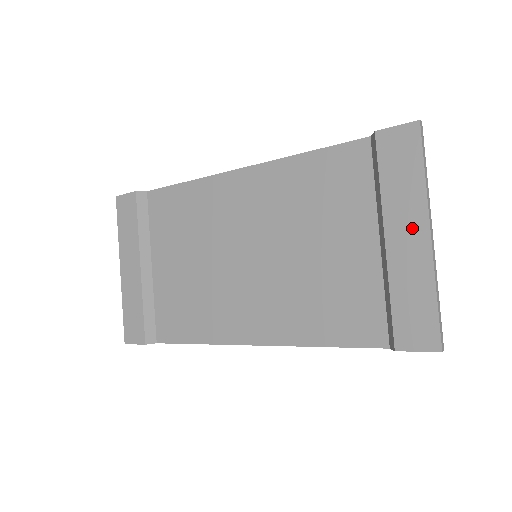
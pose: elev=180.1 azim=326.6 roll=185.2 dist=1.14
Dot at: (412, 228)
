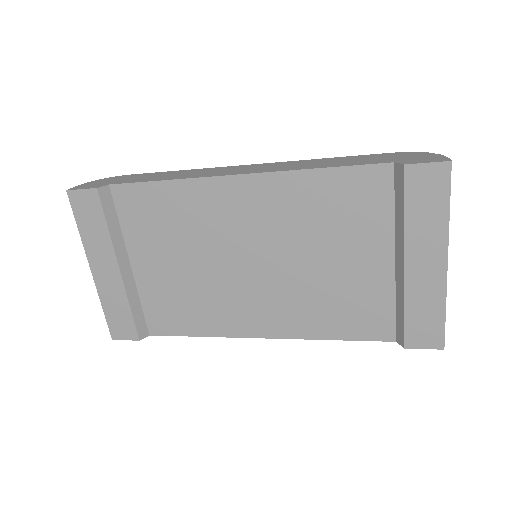
Dot at: (431, 257)
